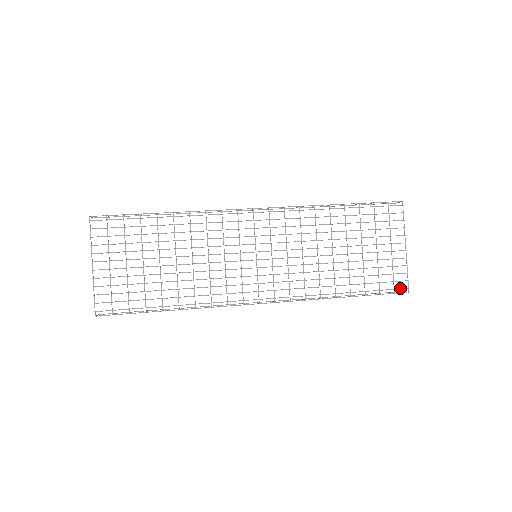
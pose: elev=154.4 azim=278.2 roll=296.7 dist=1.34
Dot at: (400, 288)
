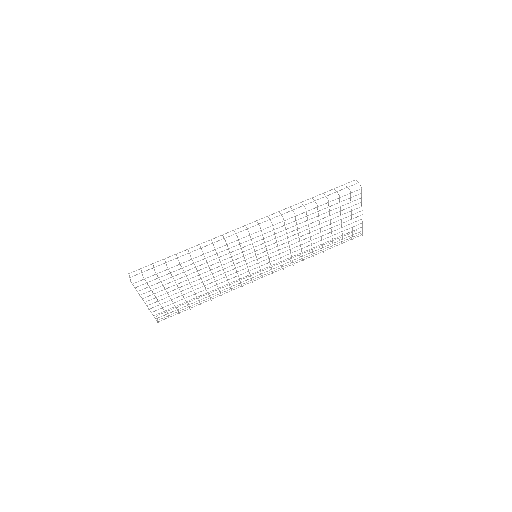
Dot at: occluded
